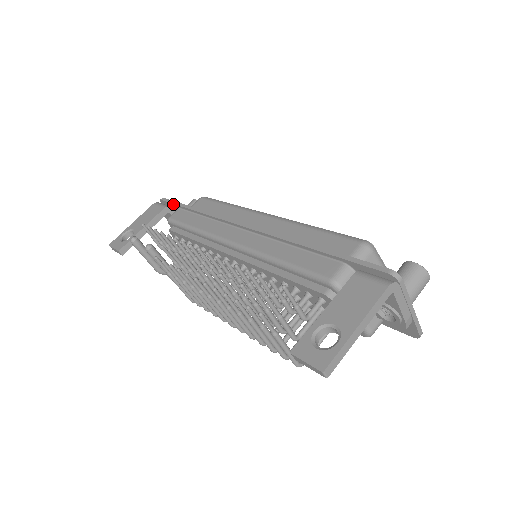
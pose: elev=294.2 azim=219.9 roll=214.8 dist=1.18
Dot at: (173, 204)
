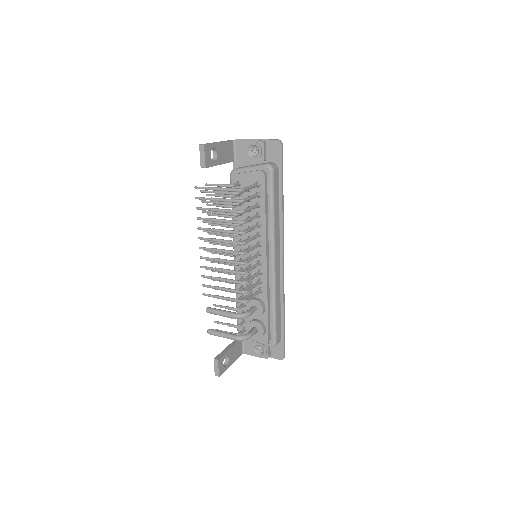
Dot at: occluded
